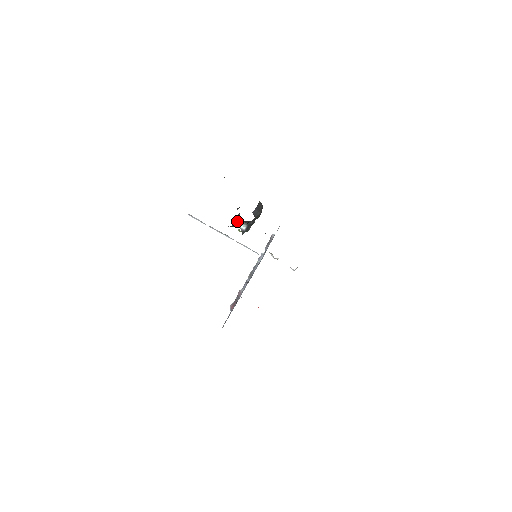
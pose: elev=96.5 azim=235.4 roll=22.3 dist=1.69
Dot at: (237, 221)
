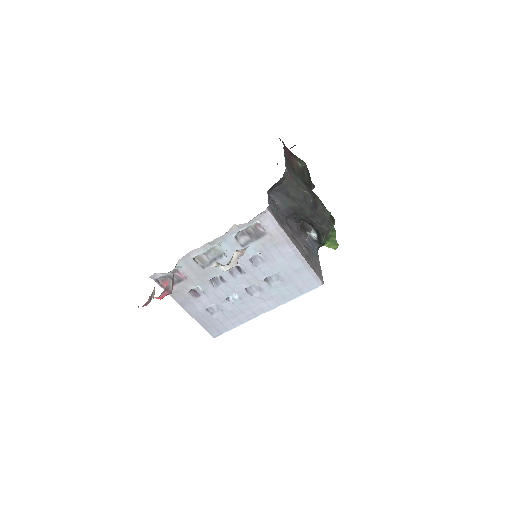
Dot at: occluded
